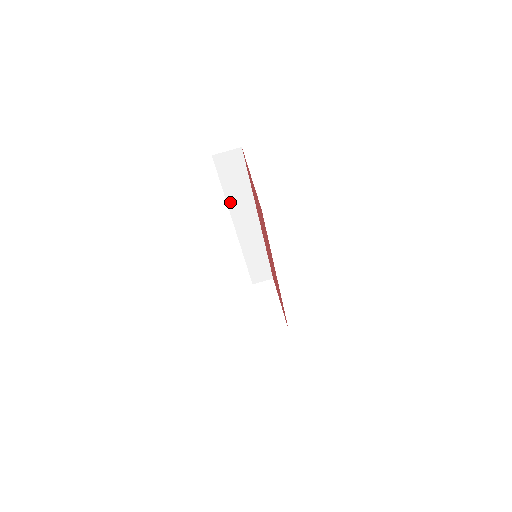
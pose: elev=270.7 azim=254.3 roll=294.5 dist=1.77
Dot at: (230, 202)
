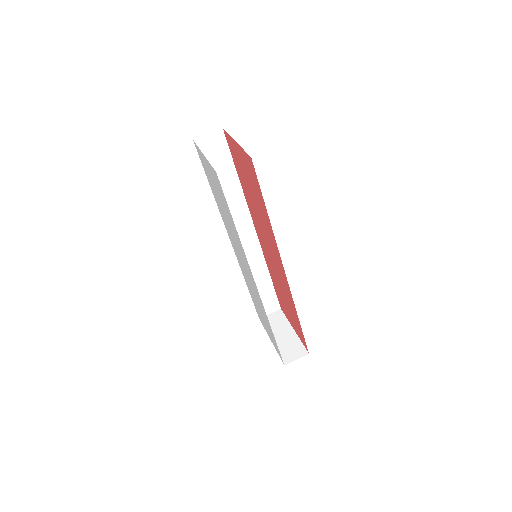
Dot at: occluded
